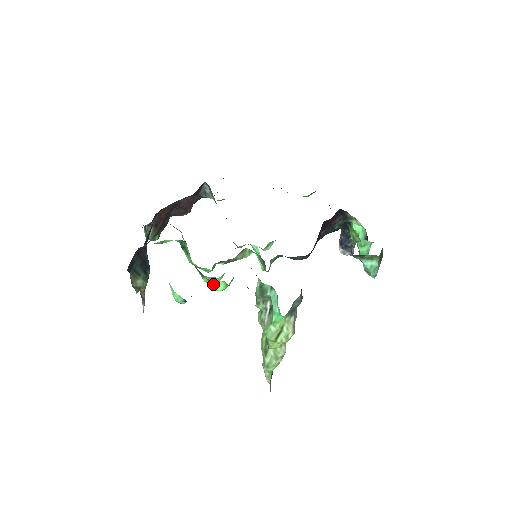
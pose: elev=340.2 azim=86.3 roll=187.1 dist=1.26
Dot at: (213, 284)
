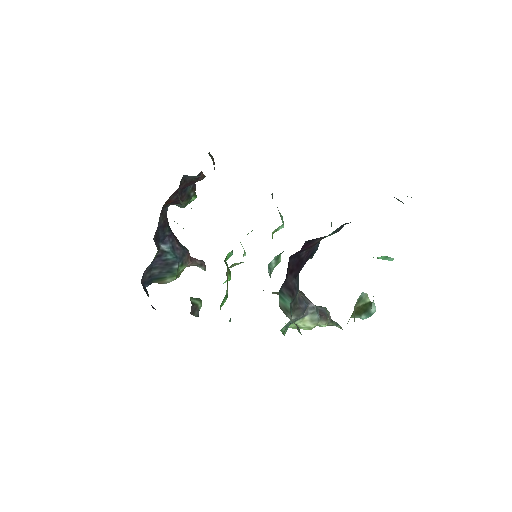
Dot at: occluded
